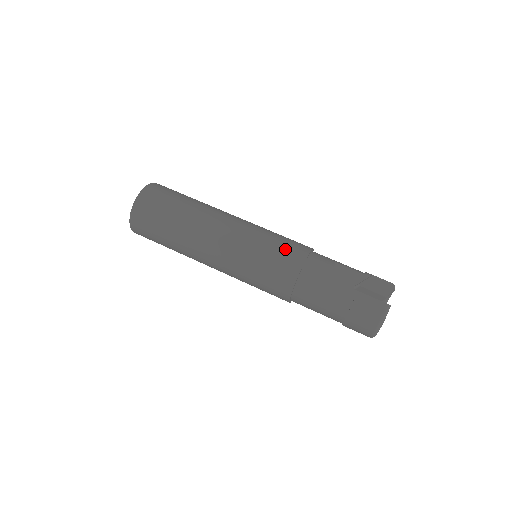
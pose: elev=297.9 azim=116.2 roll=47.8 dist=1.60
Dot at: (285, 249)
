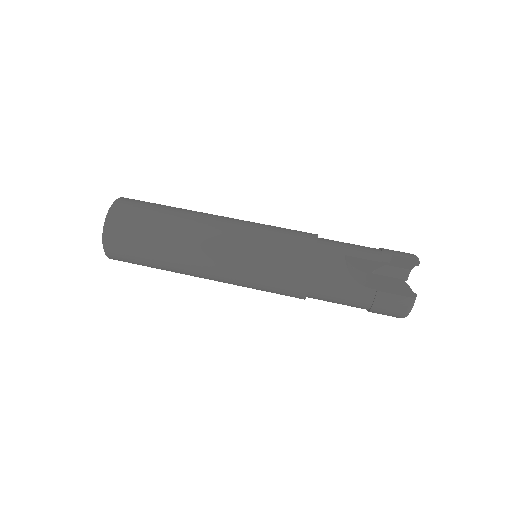
Dot at: (286, 260)
